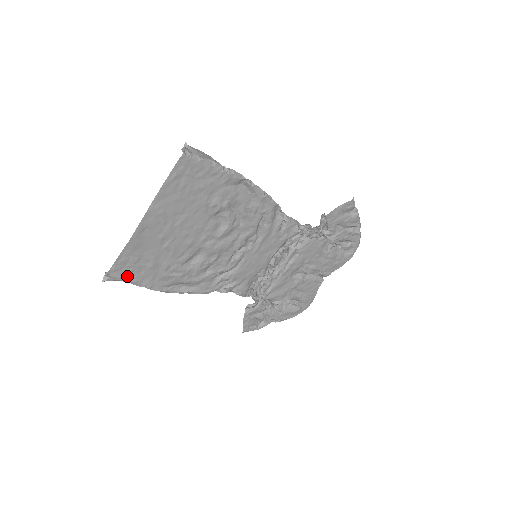
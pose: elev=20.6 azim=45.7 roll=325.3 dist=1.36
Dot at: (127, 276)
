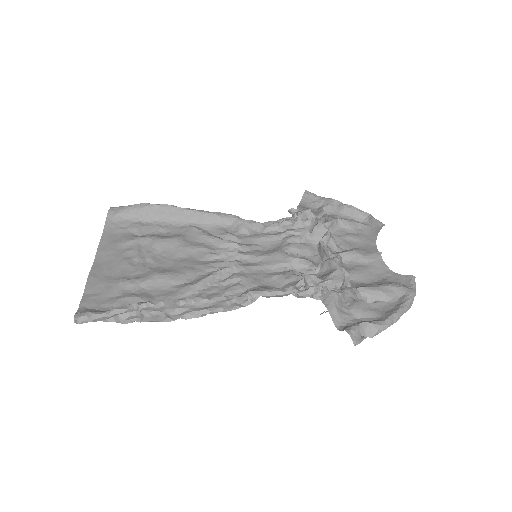
Dot at: (128, 221)
